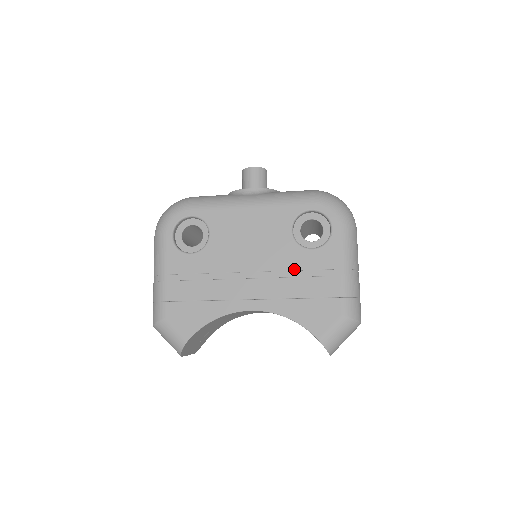
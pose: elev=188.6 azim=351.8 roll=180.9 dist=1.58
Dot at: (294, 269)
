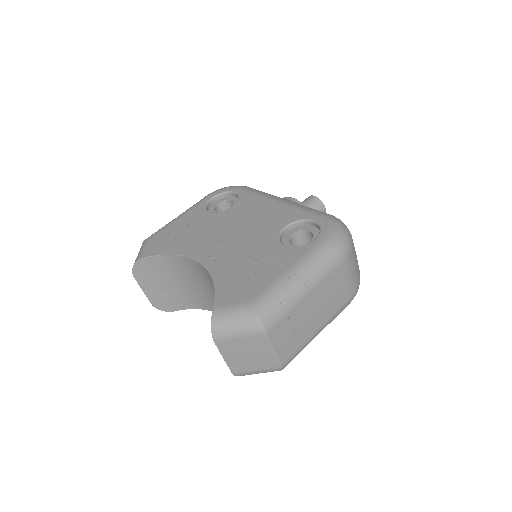
Dot at: (256, 251)
